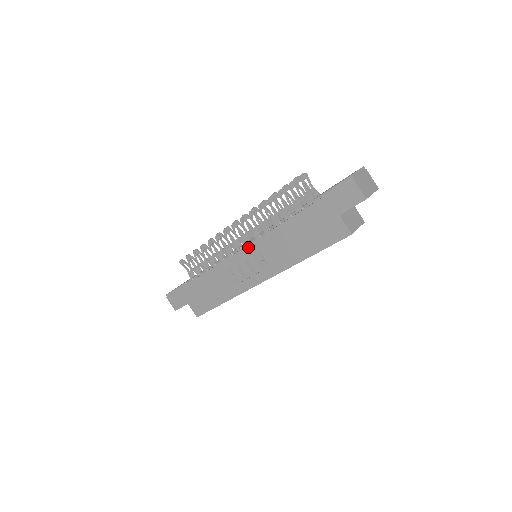
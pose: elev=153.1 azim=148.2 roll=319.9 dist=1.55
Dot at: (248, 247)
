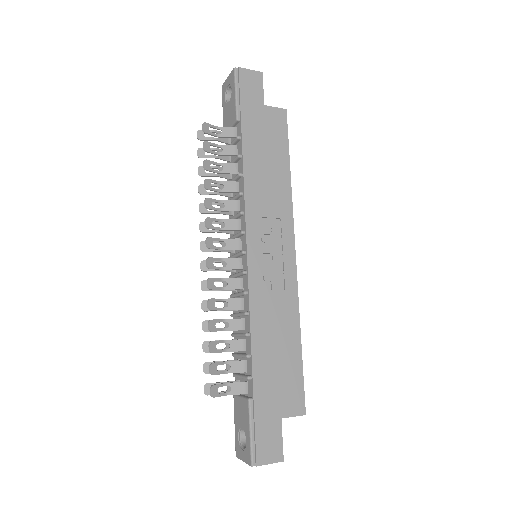
Dot at: (248, 236)
